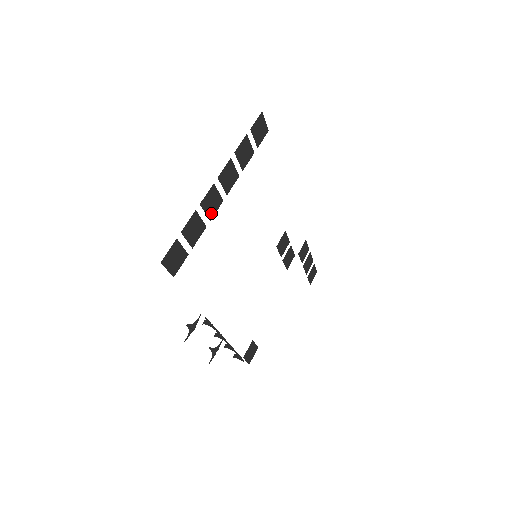
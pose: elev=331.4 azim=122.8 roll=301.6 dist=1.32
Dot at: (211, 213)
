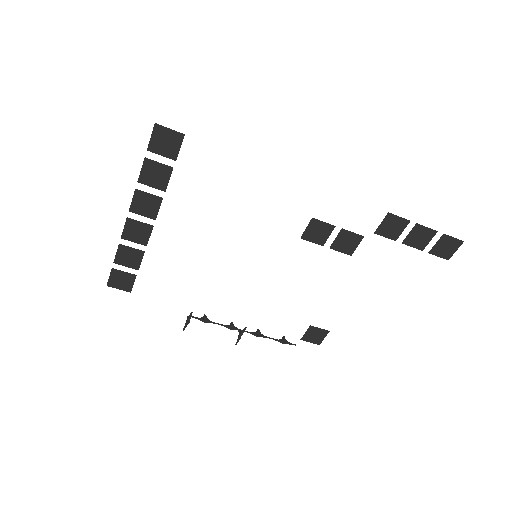
Dot at: (143, 240)
